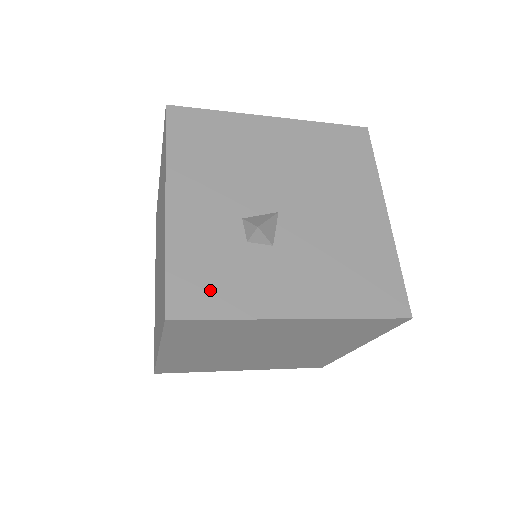
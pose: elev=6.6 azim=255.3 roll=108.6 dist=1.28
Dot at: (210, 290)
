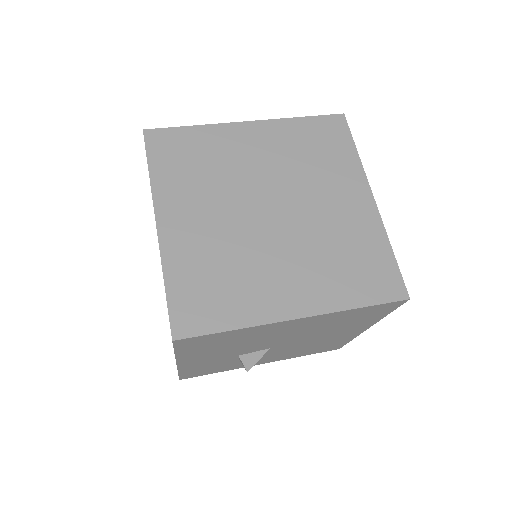
Dot at: (208, 371)
